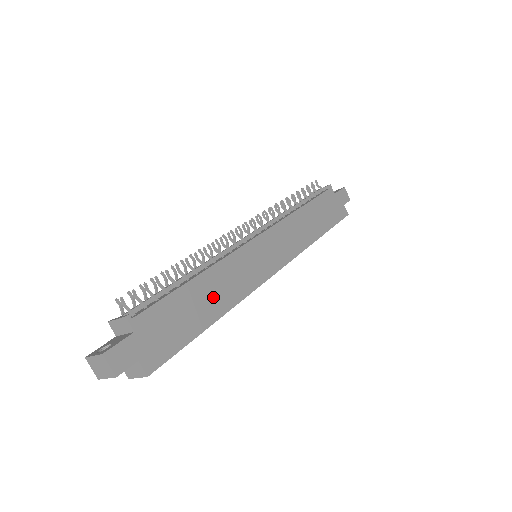
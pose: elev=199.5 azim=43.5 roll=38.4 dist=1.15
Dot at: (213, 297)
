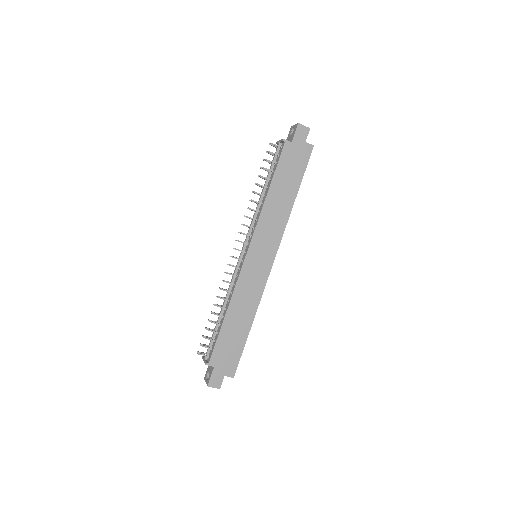
Dot at: (242, 316)
